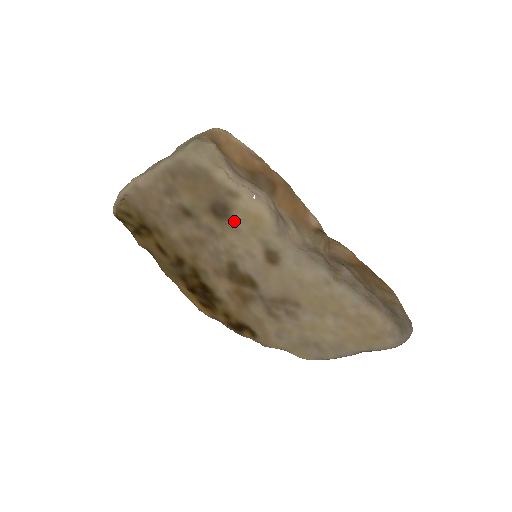
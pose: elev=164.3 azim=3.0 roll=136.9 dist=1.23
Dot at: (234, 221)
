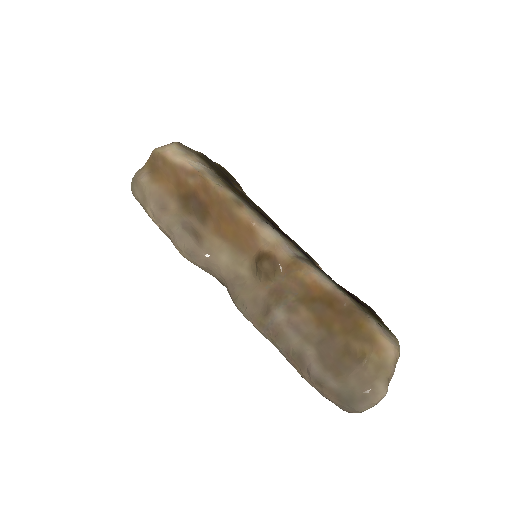
Dot at: occluded
